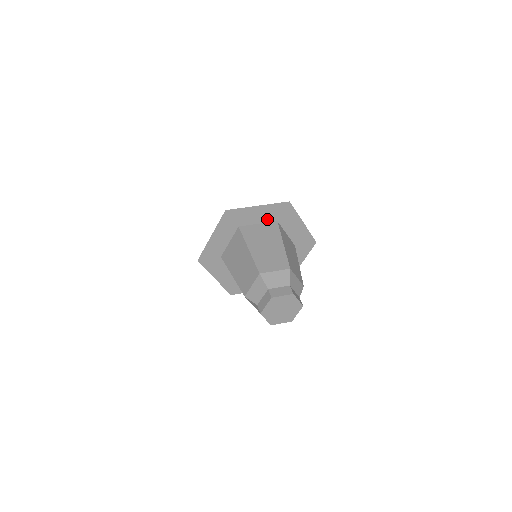
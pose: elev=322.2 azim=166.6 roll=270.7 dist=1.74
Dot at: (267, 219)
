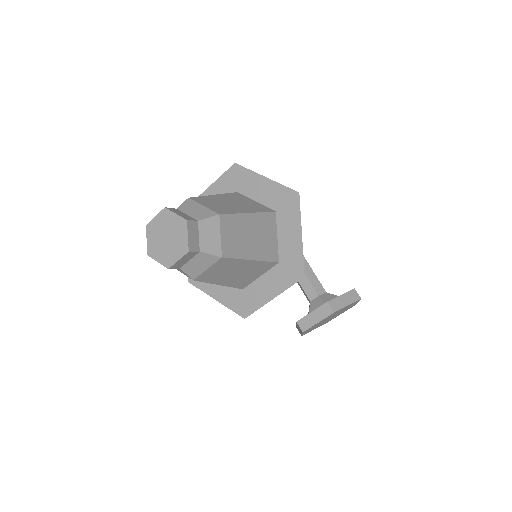
Dot at: occluded
